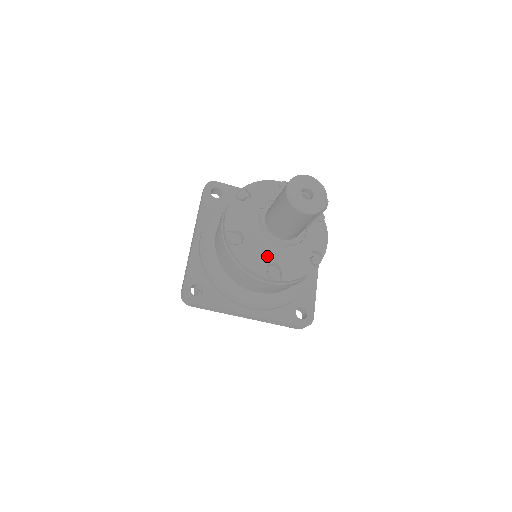
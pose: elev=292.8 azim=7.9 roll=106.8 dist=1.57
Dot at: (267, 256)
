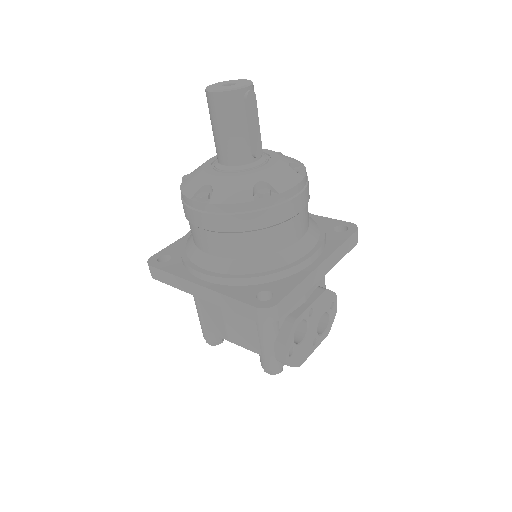
Dot at: (203, 179)
